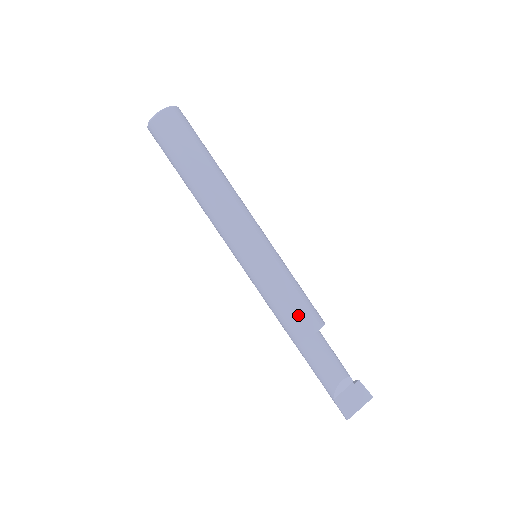
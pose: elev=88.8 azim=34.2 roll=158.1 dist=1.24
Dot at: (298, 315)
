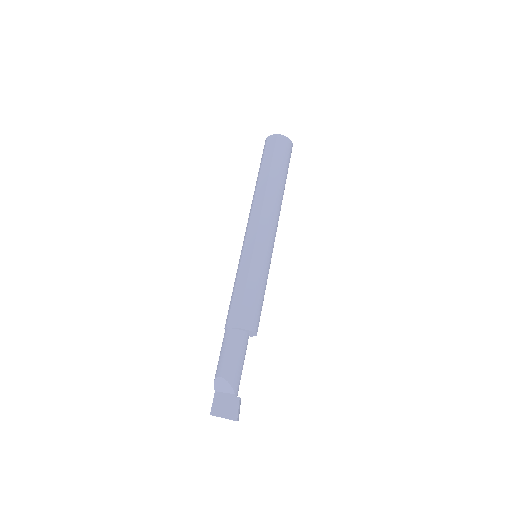
Dot at: (232, 306)
